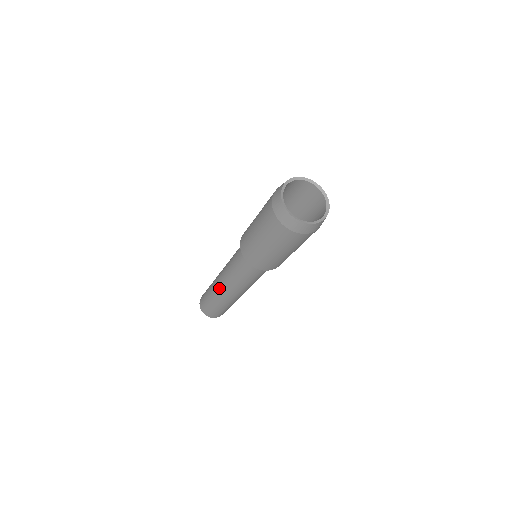
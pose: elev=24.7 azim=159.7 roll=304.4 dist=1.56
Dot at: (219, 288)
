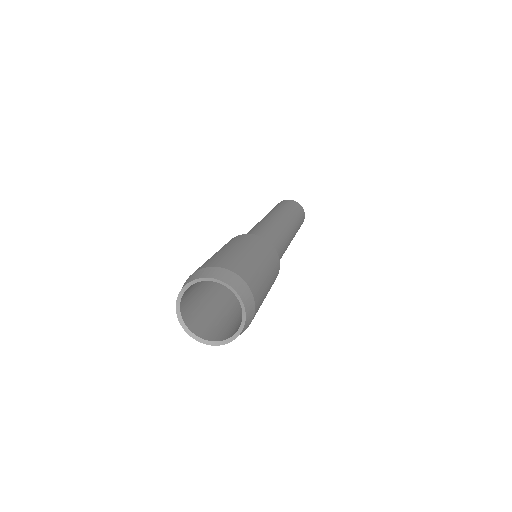
Dot at: occluded
